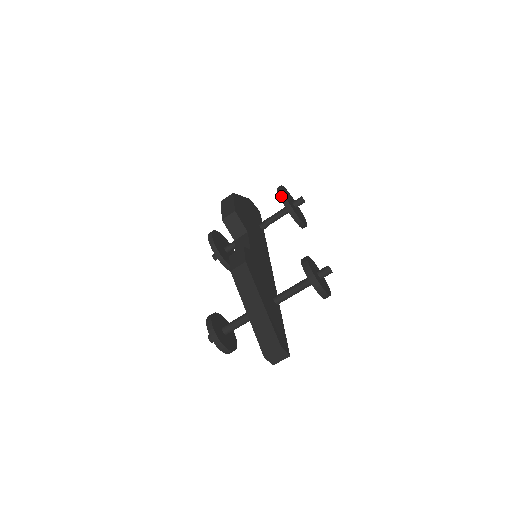
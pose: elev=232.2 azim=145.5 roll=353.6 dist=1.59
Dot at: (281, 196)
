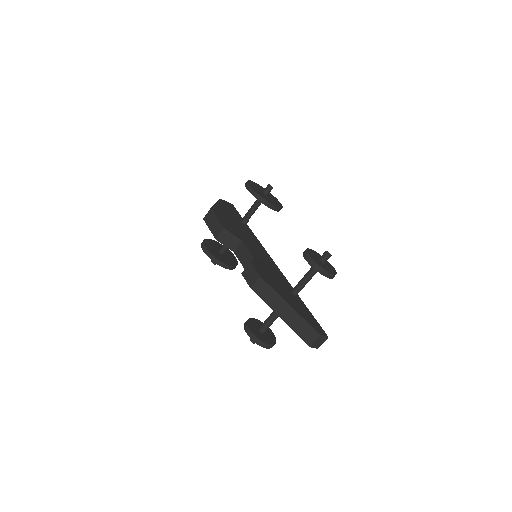
Dot at: (253, 194)
